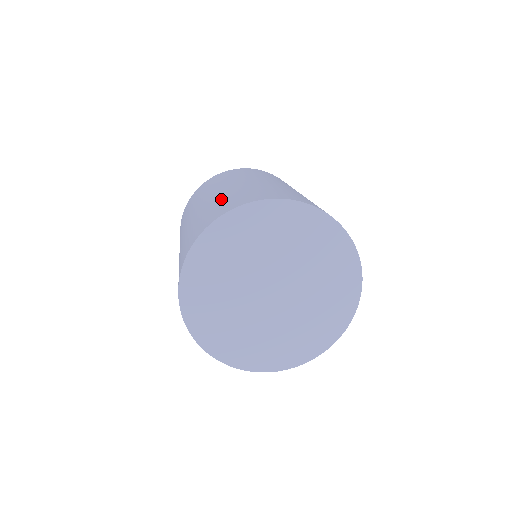
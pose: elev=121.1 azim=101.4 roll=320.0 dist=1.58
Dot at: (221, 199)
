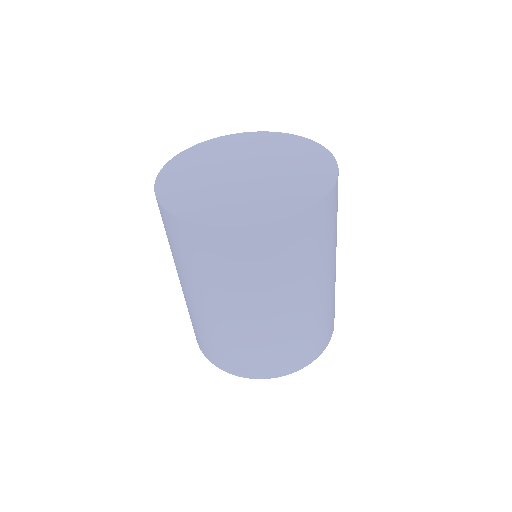
Dot at: occluded
